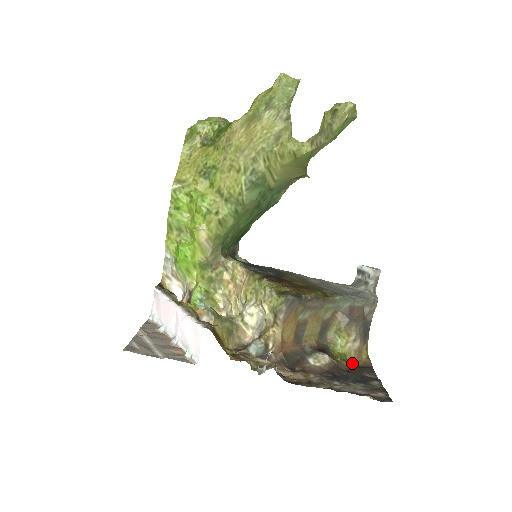
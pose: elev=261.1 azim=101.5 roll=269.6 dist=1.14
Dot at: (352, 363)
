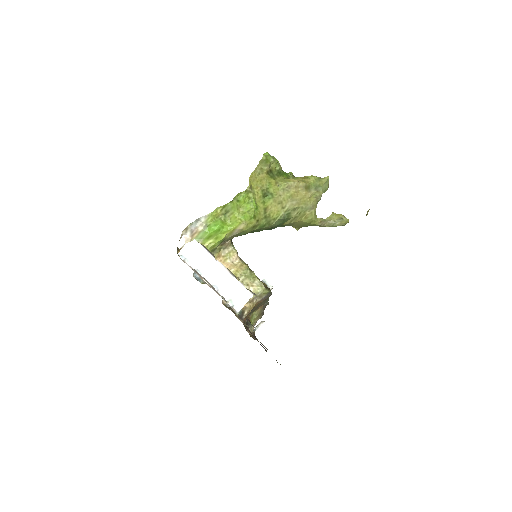
Dot at: occluded
